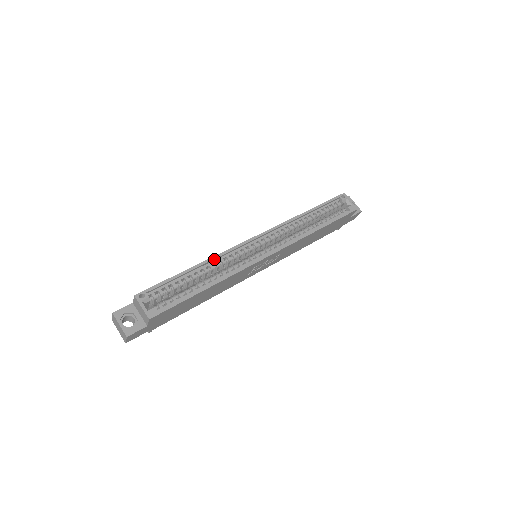
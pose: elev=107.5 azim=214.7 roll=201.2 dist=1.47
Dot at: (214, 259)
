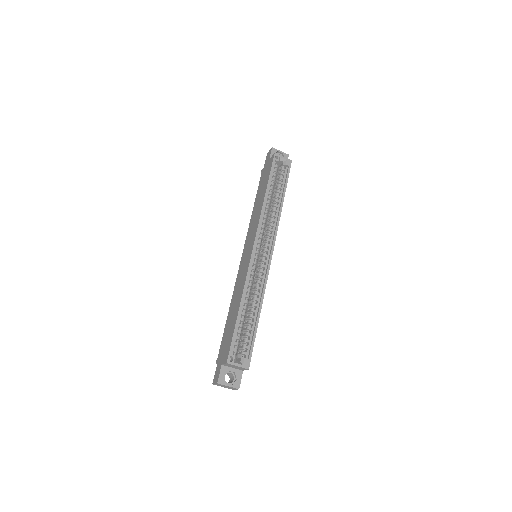
Dot at: (245, 289)
